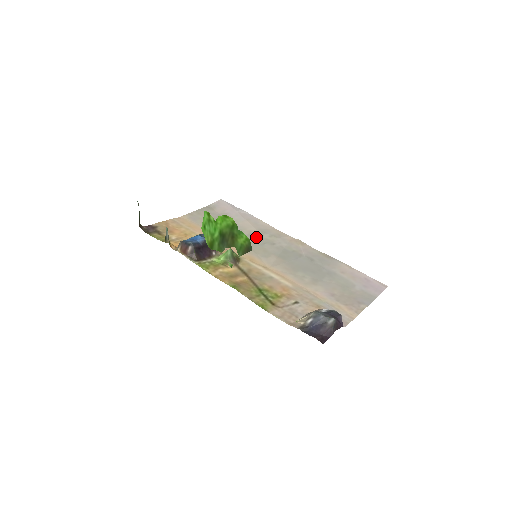
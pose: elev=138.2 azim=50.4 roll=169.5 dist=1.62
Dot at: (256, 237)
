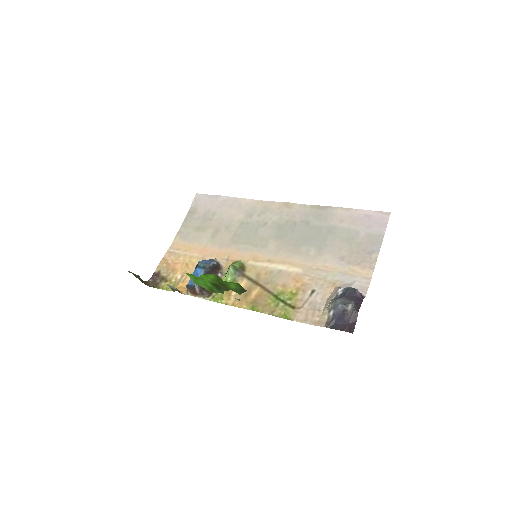
Dot at: (247, 226)
